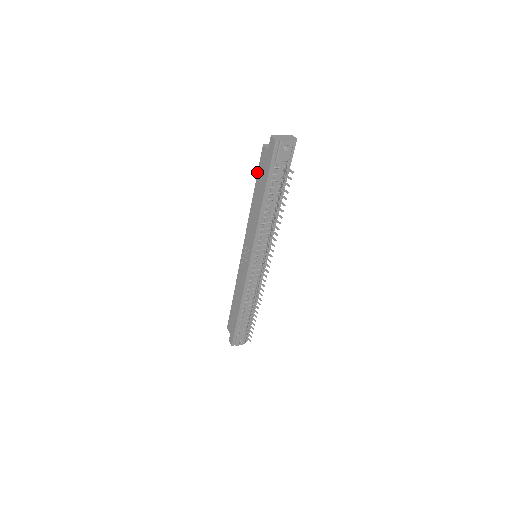
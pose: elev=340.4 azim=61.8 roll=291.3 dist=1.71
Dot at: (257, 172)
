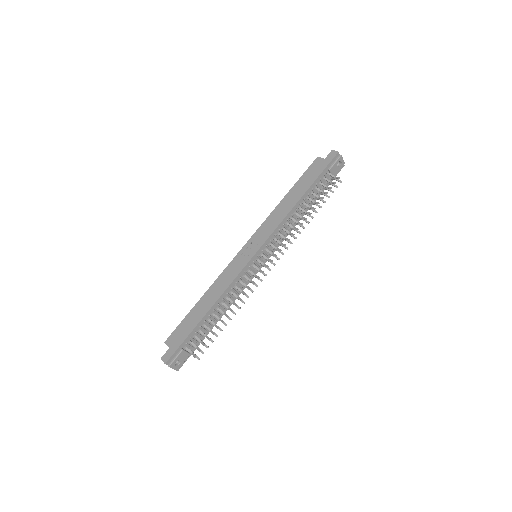
Dot at: (301, 176)
